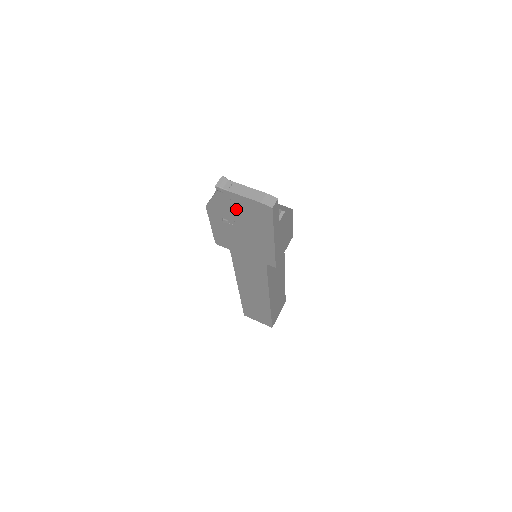
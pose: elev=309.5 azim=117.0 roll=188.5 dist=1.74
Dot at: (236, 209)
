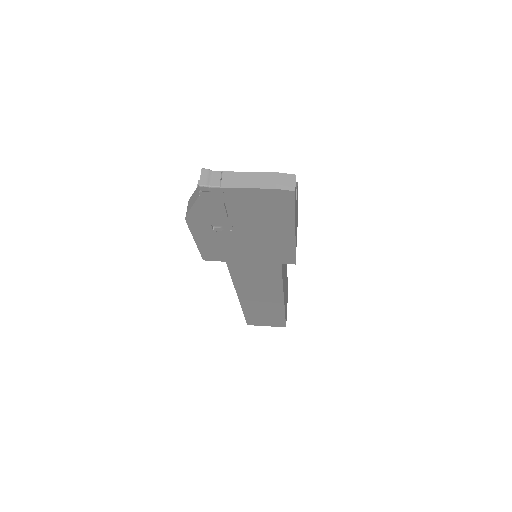
Dot at: (234, 209)
